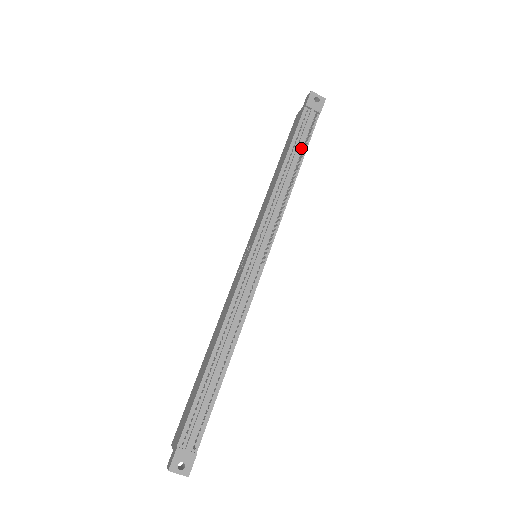
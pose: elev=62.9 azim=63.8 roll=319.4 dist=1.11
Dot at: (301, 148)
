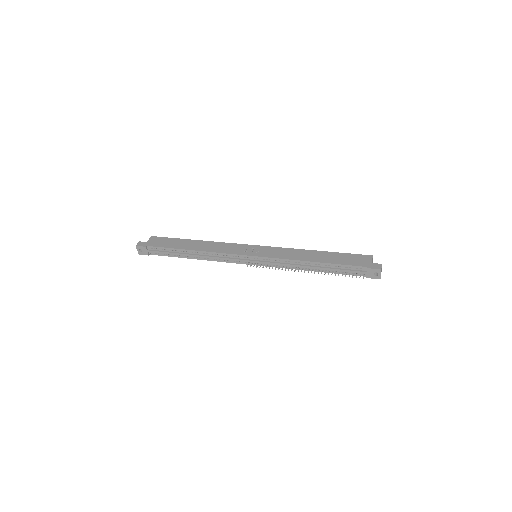
Dot at: (334, 270)
